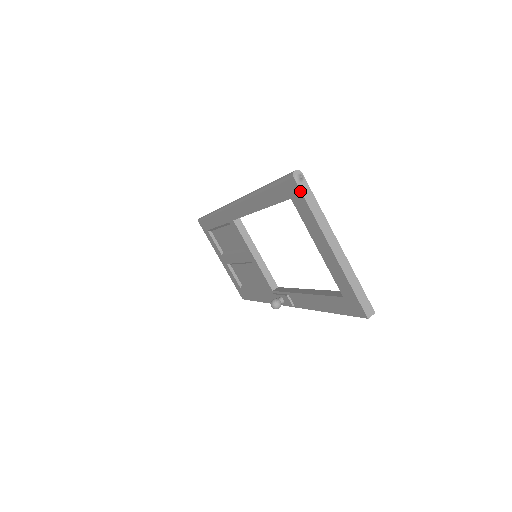
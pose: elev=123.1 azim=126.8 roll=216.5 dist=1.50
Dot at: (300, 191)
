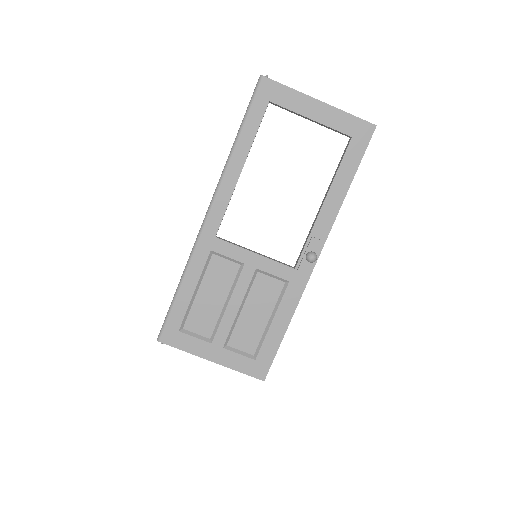
Dot at: (274, 81)
